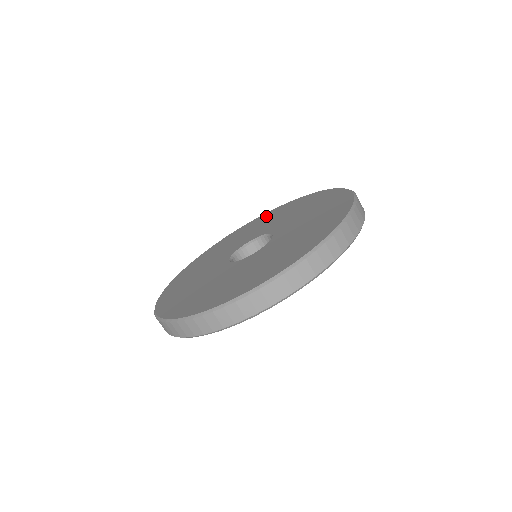
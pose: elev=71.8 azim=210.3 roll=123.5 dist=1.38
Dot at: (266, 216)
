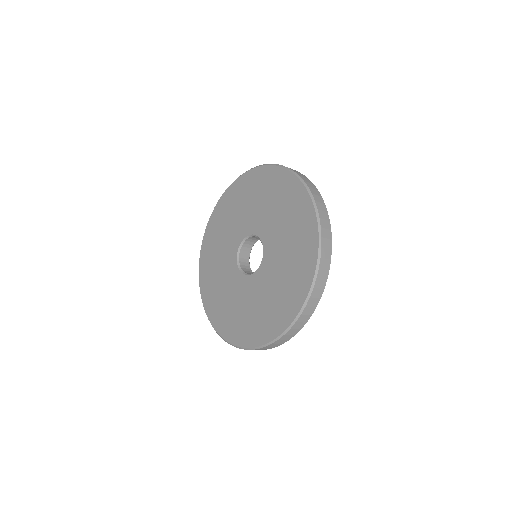
Dot at: (227, 202)
